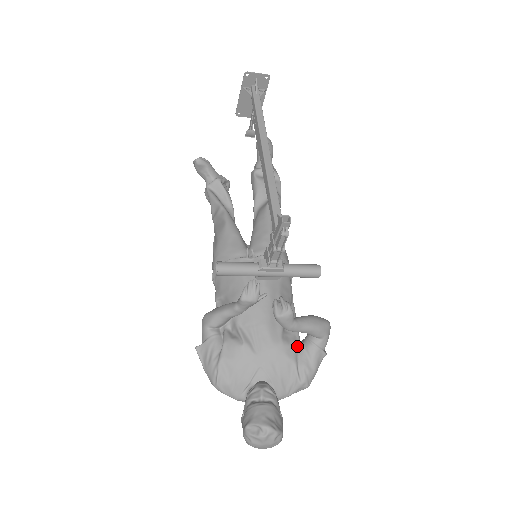
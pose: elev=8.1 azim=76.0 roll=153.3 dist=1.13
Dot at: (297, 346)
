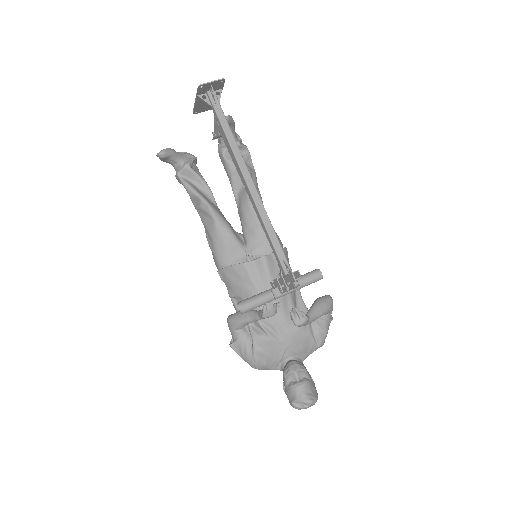
Dot at: occluded
